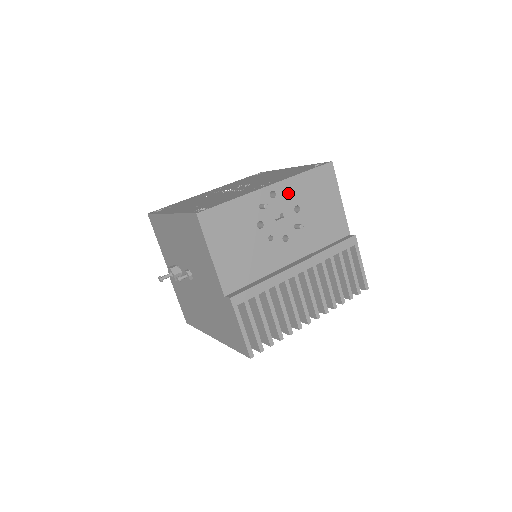
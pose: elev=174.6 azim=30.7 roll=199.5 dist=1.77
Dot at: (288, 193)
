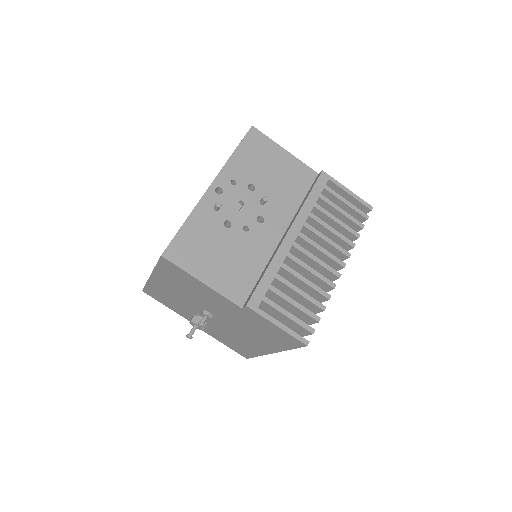
Dot at: (232, 180)
